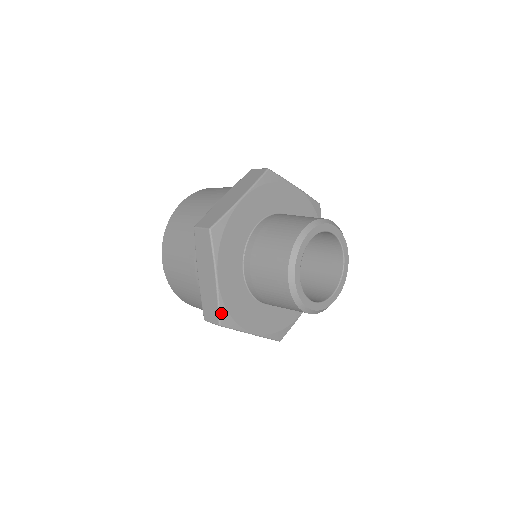
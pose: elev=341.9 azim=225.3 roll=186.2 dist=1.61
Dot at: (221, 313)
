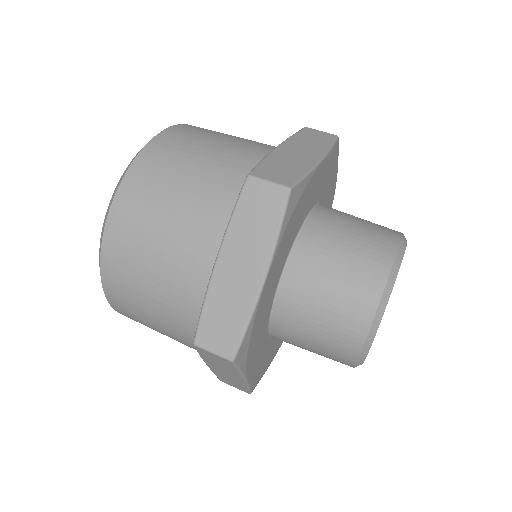
Dot at: (252, 389)
